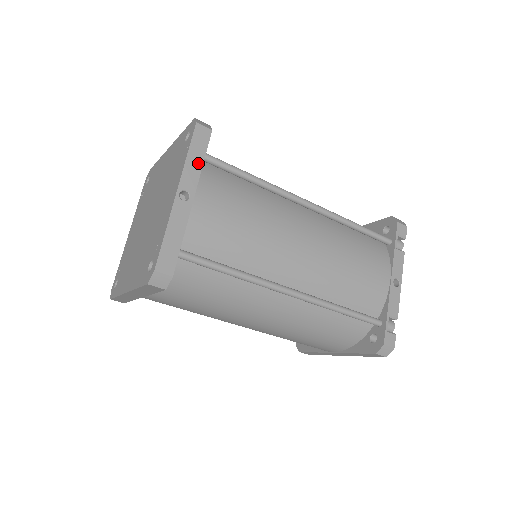
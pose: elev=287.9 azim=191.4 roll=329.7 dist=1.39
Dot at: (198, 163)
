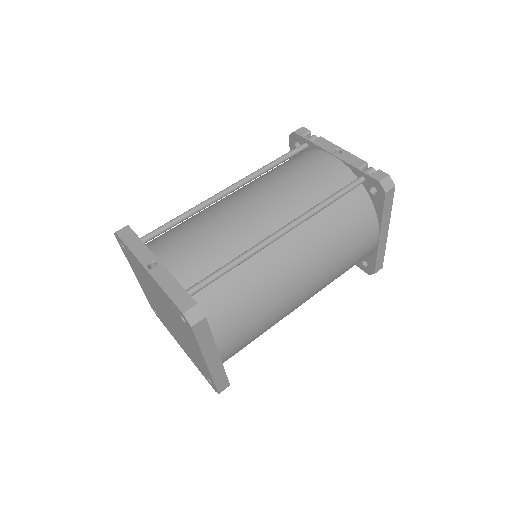
Dot at: (140, 245)
